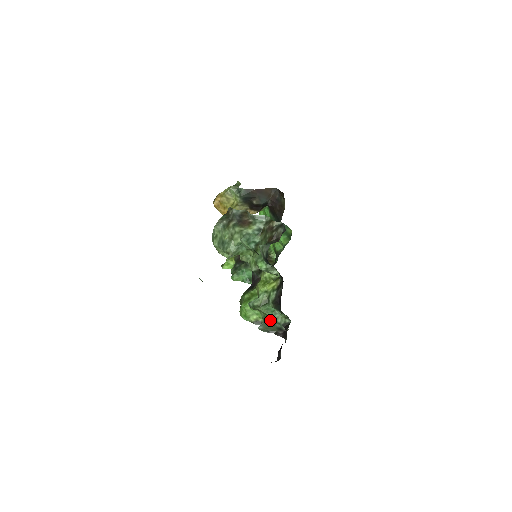
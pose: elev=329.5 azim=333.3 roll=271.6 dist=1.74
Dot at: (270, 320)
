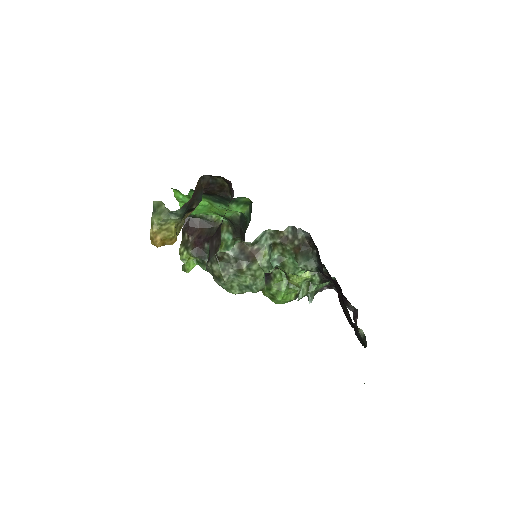
Dot at: occluded
